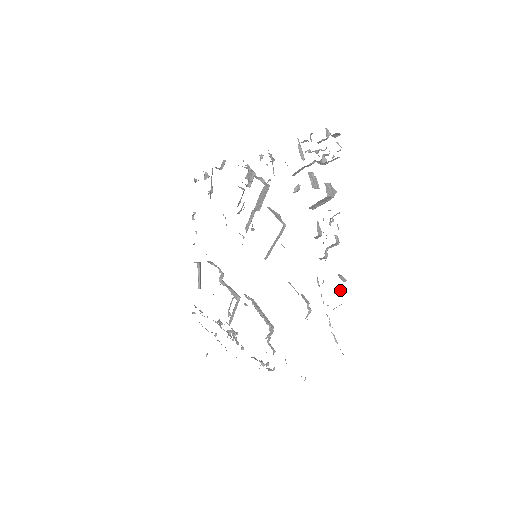
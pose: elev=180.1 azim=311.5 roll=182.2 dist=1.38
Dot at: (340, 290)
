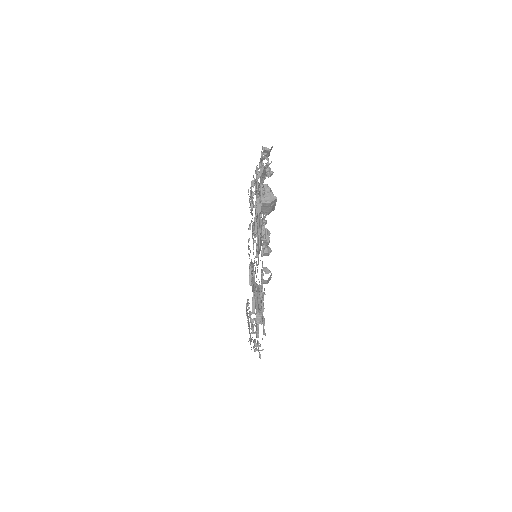
Dot at: (264, 280)
